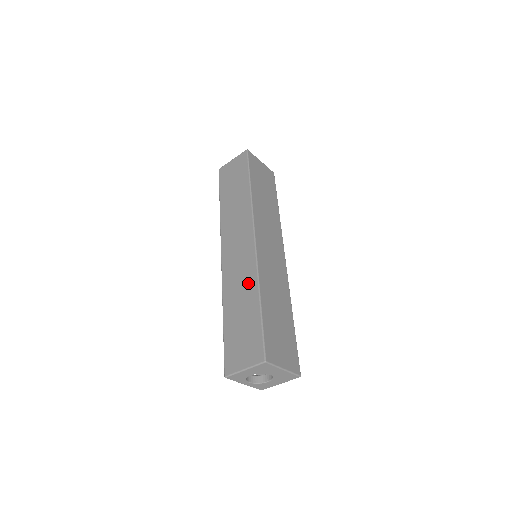
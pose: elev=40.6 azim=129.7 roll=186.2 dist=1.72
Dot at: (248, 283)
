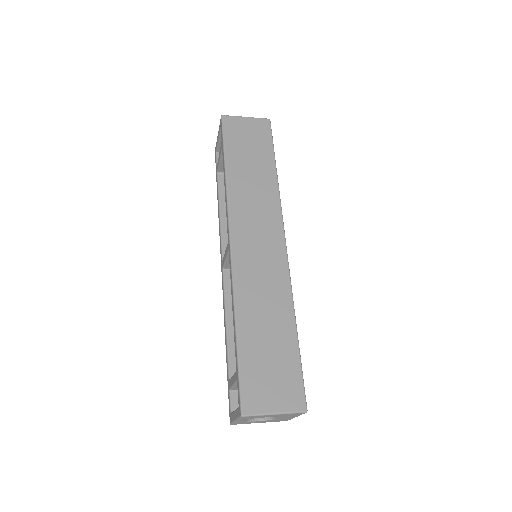
Dot at: (278, 299)
